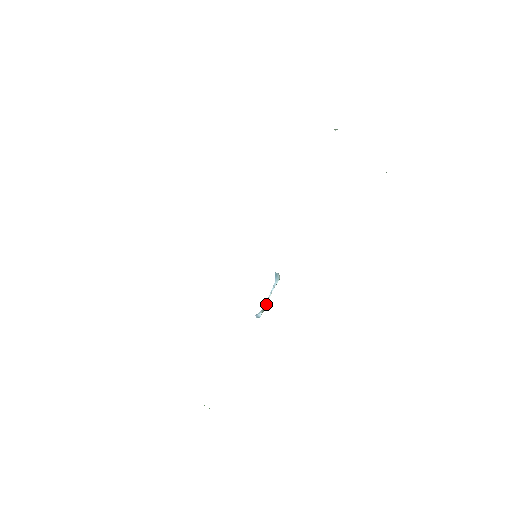
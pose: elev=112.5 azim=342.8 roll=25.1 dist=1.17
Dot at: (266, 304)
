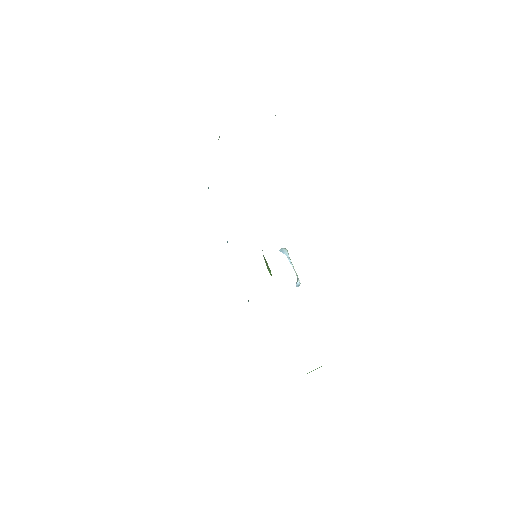
Dot at: occluded
